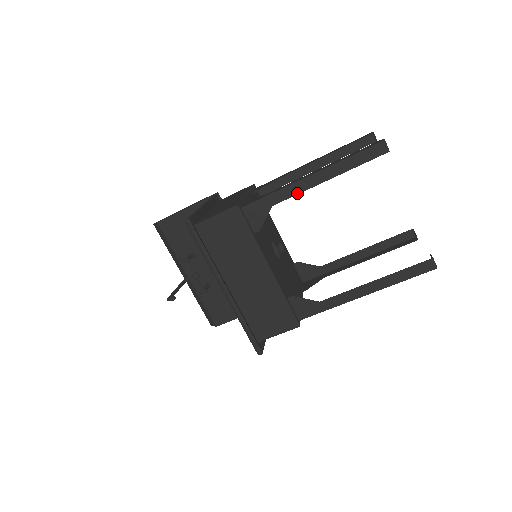
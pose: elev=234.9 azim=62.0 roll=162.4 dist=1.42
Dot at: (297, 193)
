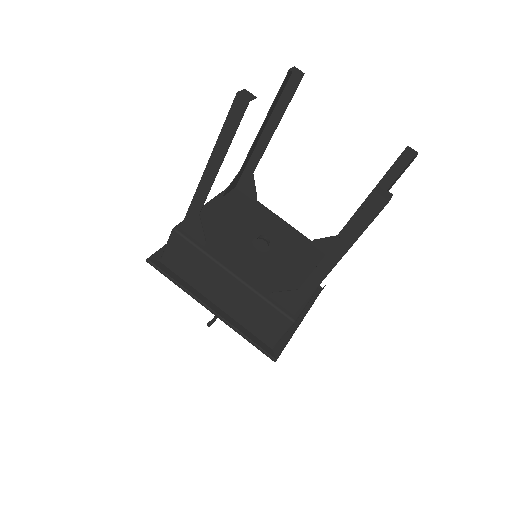
Dot at: (208, 192)
